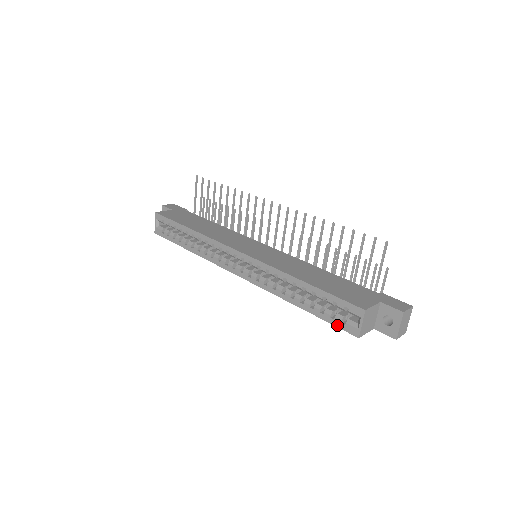
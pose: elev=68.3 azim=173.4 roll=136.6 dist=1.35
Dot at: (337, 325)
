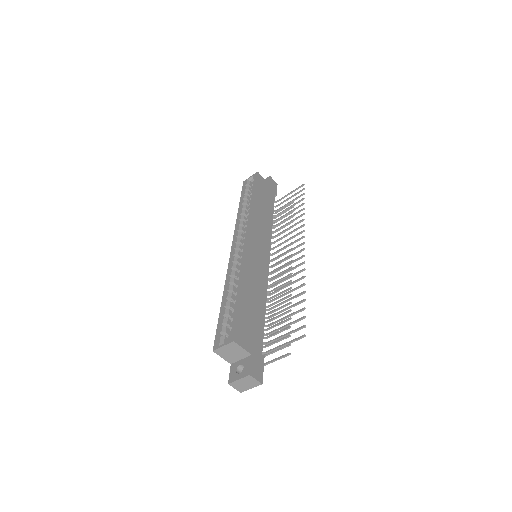
Dot at: (217, 331)
